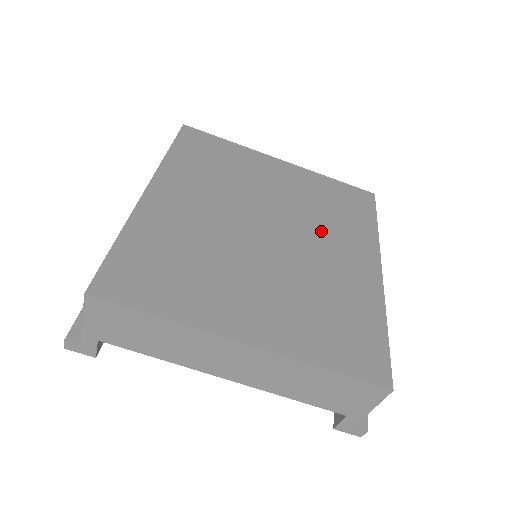
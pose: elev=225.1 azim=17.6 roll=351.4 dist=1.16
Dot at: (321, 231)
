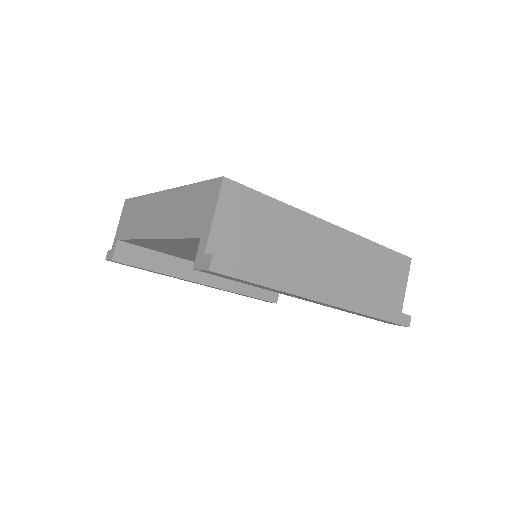
Dot at: occluded
